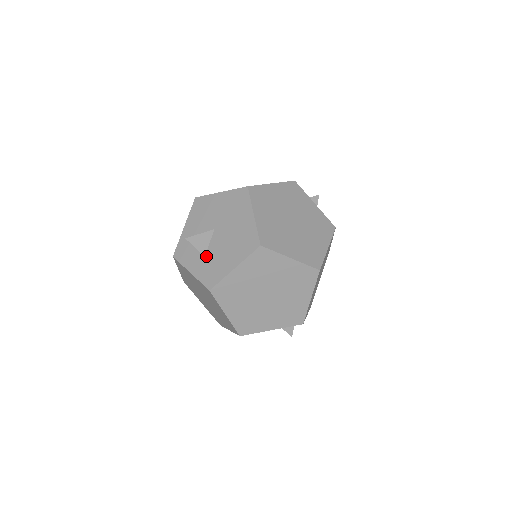
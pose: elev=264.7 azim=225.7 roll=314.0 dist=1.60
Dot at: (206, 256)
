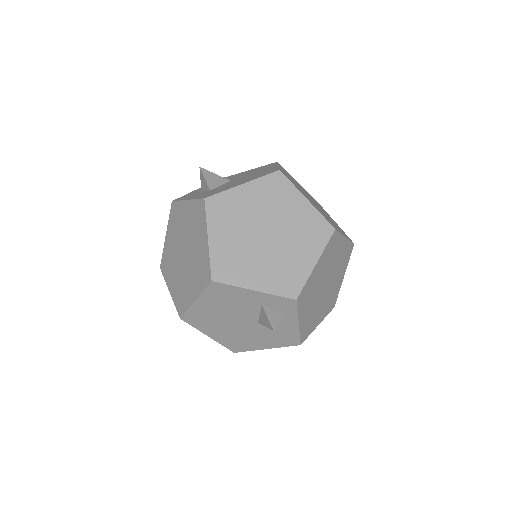
Dot at: (212, 190)
